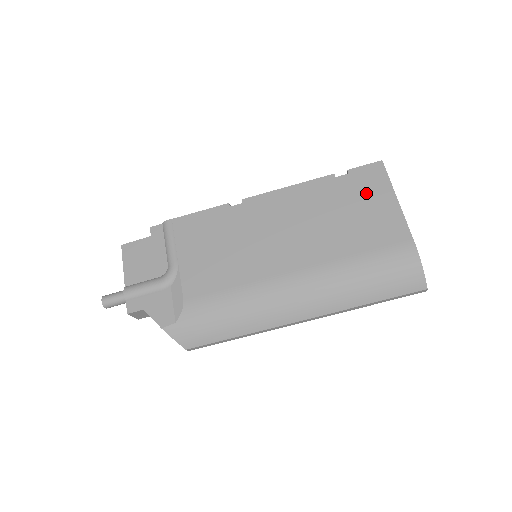
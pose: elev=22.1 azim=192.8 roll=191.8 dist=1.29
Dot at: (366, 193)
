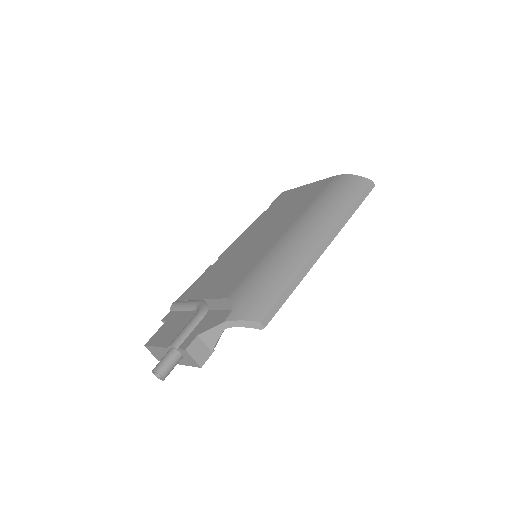
Dot at: (289, 197)
